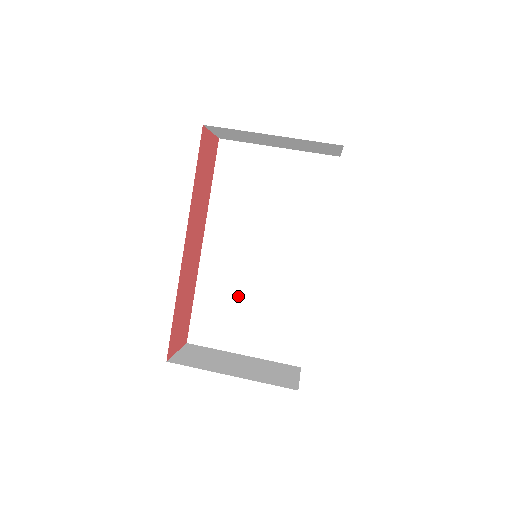
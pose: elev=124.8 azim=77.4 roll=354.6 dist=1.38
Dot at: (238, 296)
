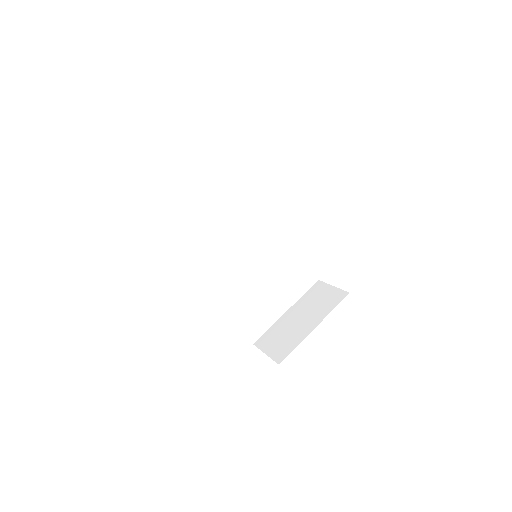
Dot at: (254, 287)
